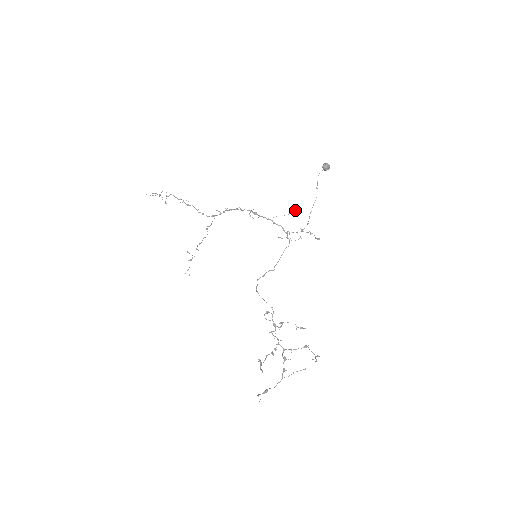
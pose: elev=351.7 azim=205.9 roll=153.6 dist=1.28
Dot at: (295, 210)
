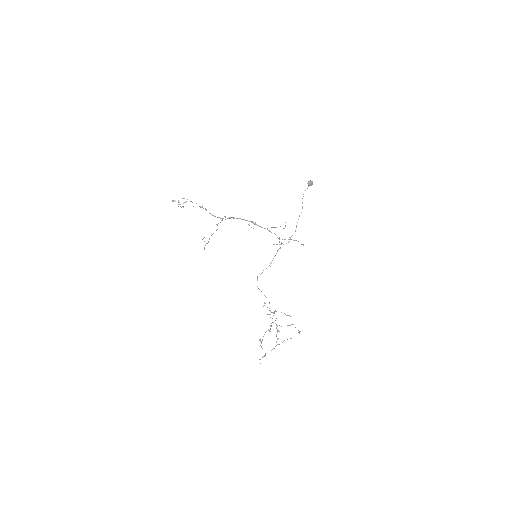
Dot at: (285, 226)
